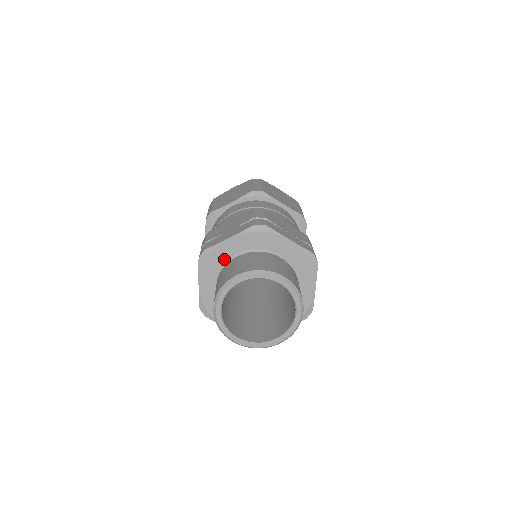
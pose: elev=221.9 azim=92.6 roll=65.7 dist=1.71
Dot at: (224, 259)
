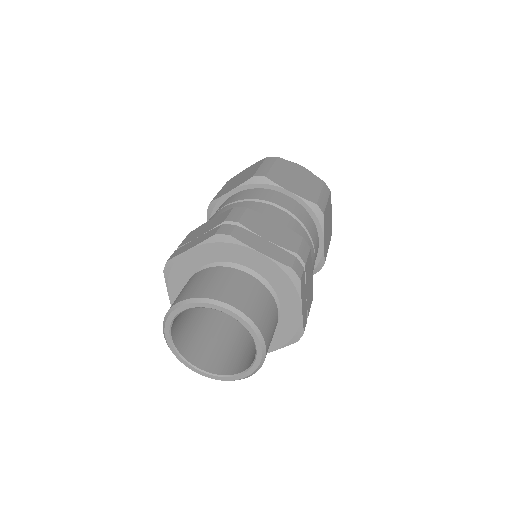
Dot at: (235, 259)
